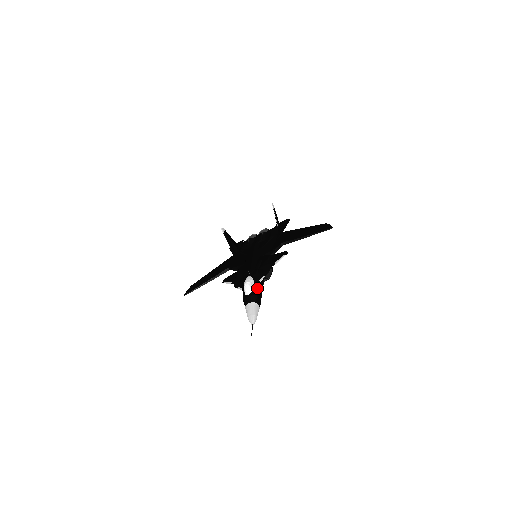
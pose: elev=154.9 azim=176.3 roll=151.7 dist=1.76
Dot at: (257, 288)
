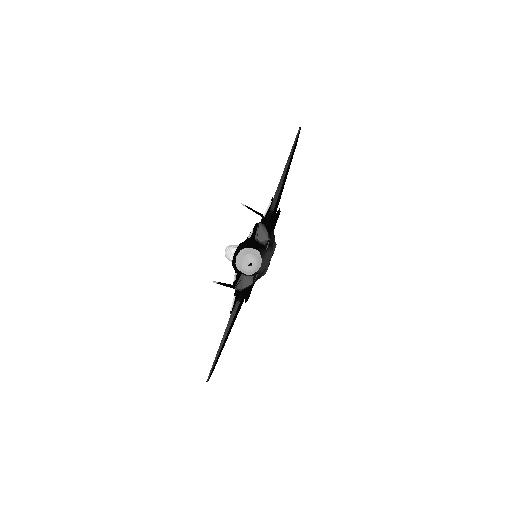
Dot at: (244, 242)
